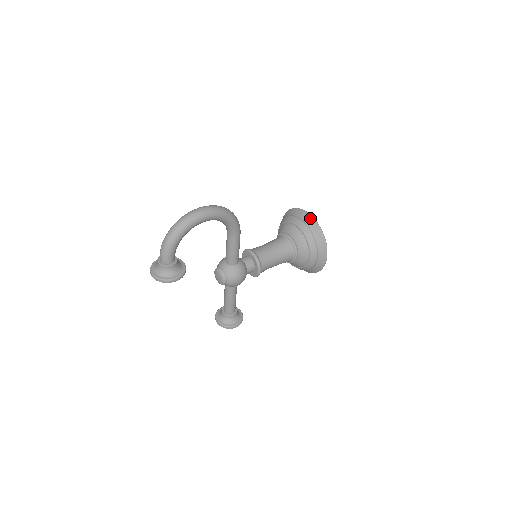
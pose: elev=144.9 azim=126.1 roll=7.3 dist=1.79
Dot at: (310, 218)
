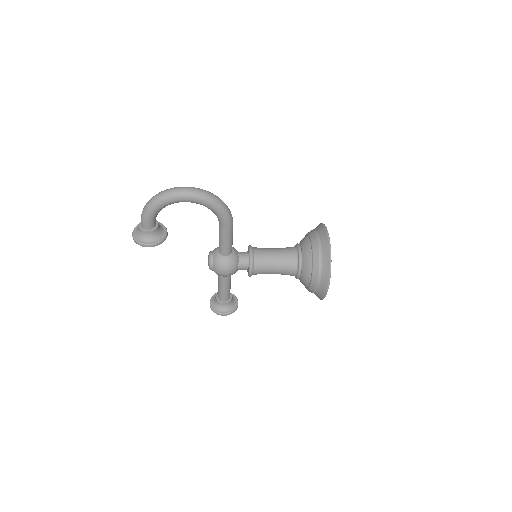
Dot at: (326, 240)
